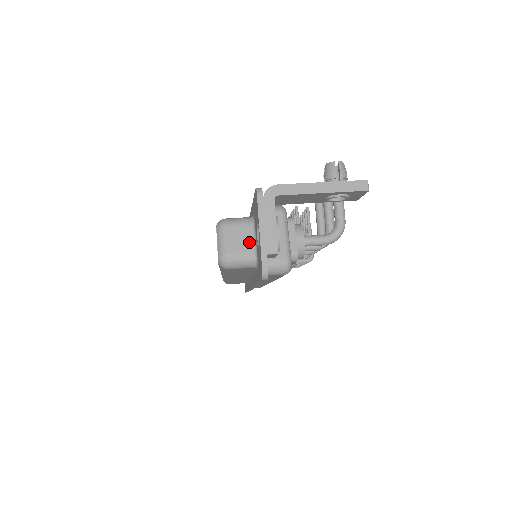
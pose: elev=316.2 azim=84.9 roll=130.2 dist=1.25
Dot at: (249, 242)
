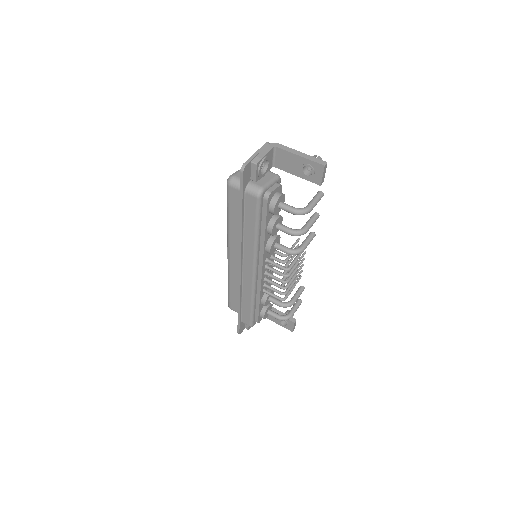
Dot at: occluded
